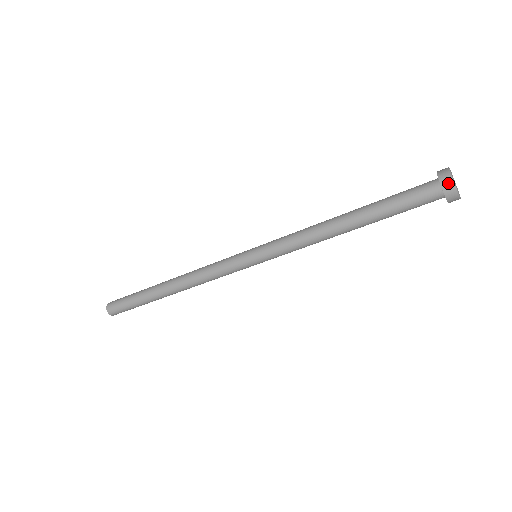
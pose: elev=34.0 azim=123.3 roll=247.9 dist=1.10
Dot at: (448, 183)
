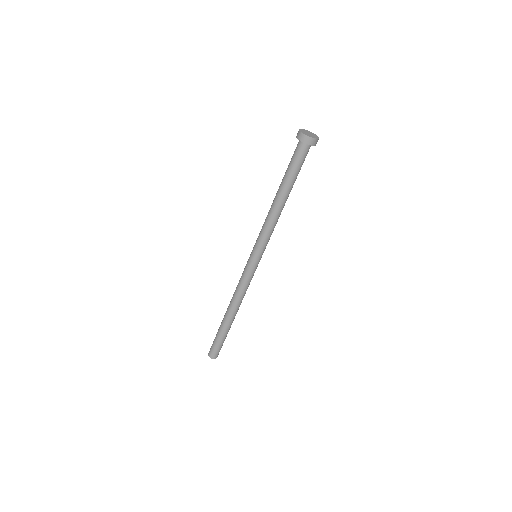
Dot at: (308, 140)
